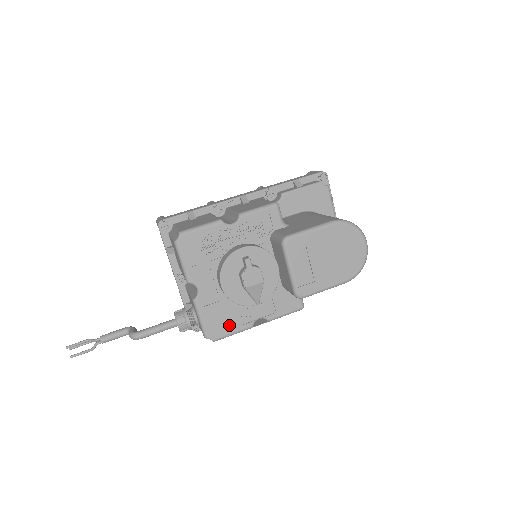
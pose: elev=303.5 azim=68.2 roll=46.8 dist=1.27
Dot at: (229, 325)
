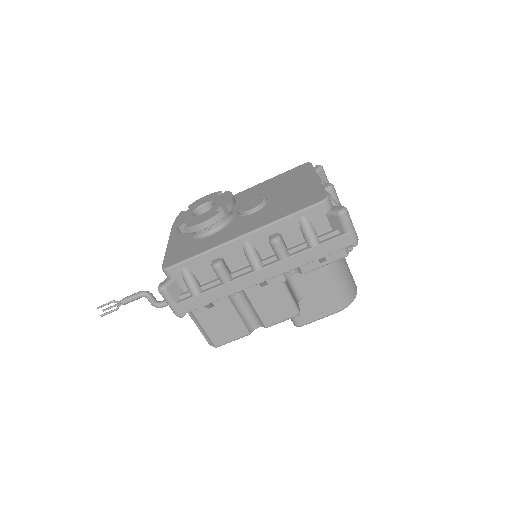
Dot at: occluded
